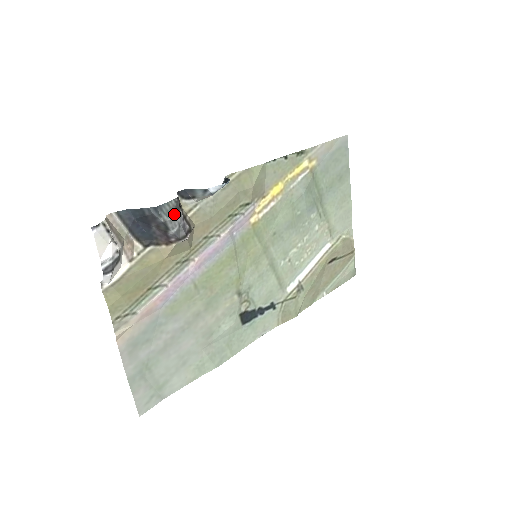
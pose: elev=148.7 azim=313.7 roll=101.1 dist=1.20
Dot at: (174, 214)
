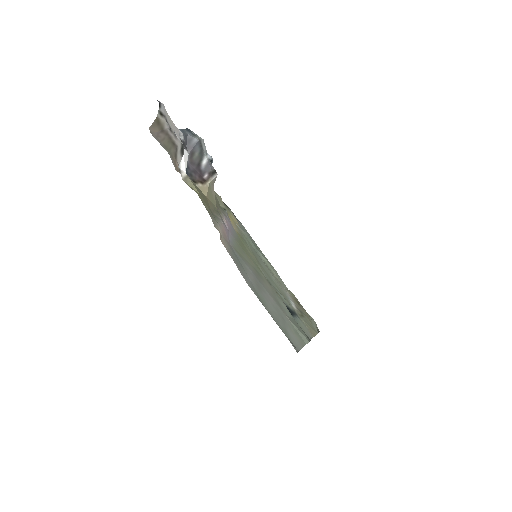
Dot at: occluded
